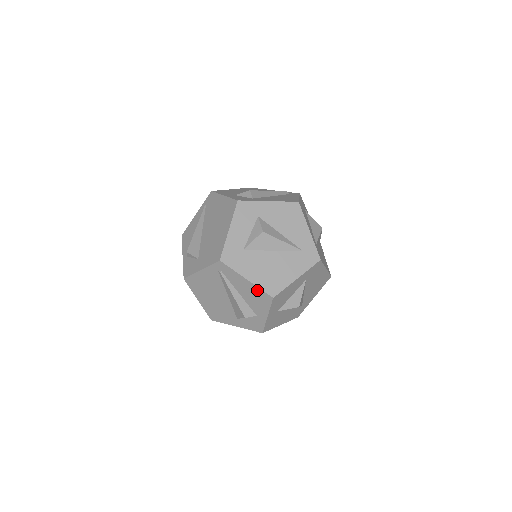
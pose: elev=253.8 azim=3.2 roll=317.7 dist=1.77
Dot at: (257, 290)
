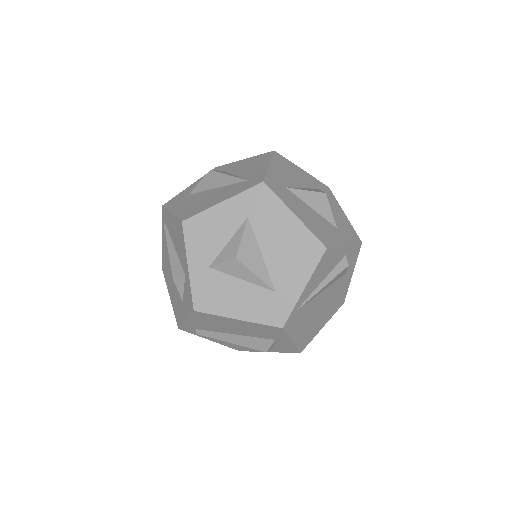
Dot at: (176, 223)
